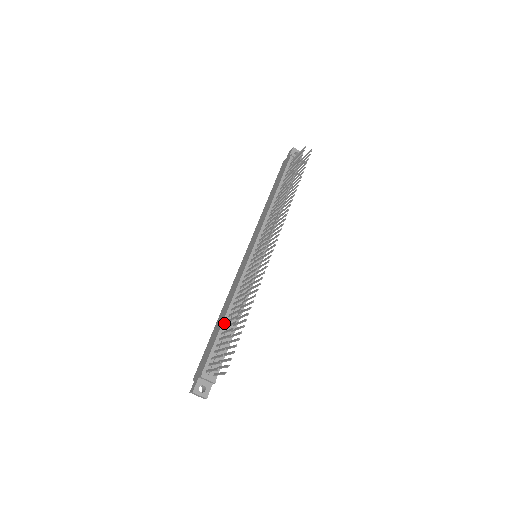
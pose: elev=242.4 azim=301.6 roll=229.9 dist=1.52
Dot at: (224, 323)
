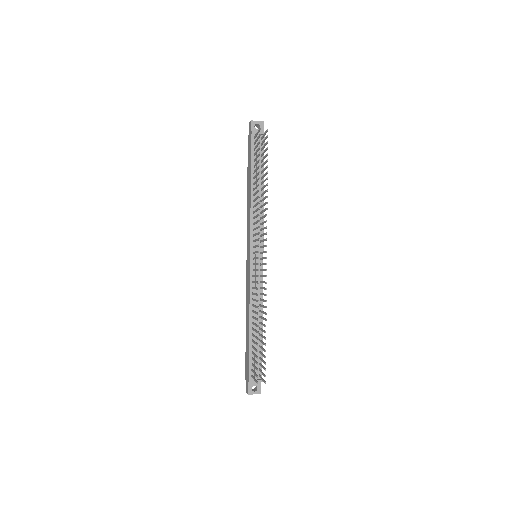
Dot at: (251, 331)
